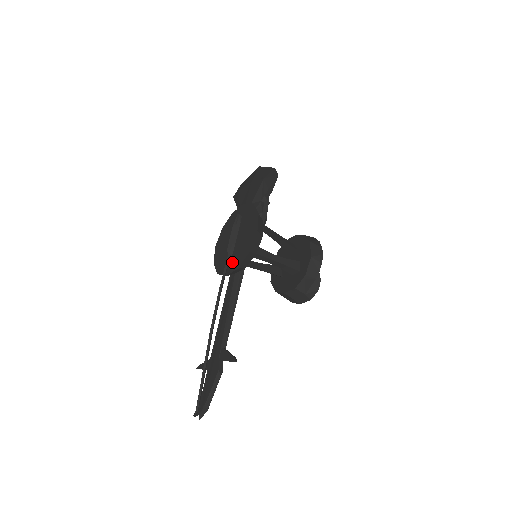
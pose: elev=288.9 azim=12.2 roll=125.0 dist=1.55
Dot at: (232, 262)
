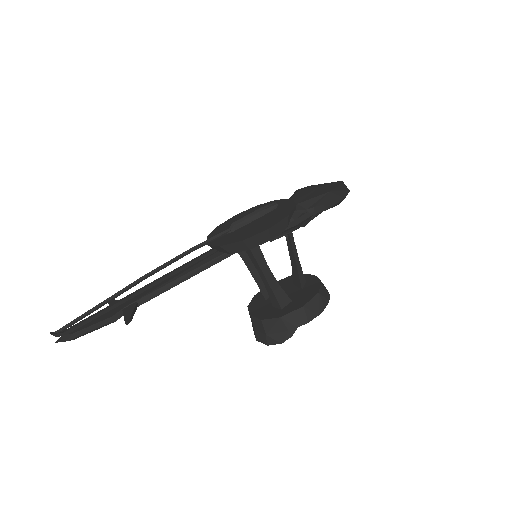
Dot at: (224, 237)
